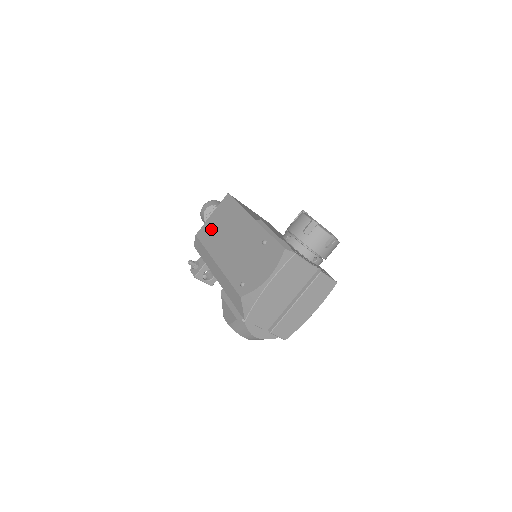
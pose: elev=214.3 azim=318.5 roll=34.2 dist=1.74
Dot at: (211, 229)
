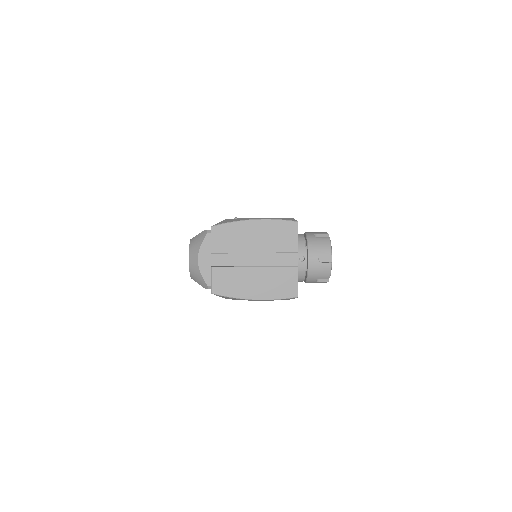
Dot at: occluded
